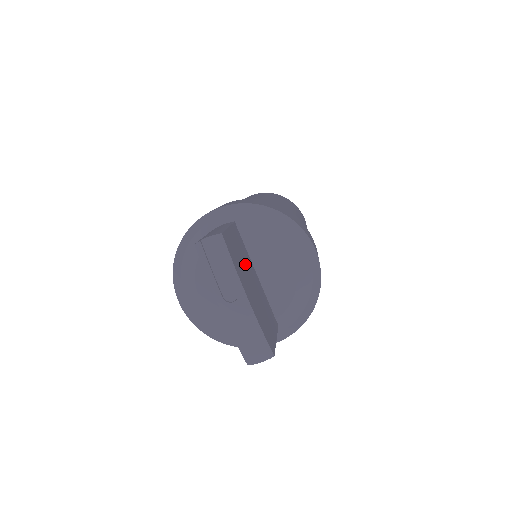
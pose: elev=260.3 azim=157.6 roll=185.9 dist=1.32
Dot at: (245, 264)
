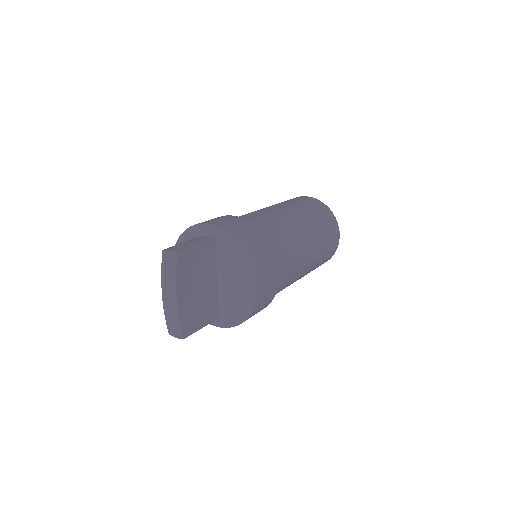
Dot at: (201, 273)
